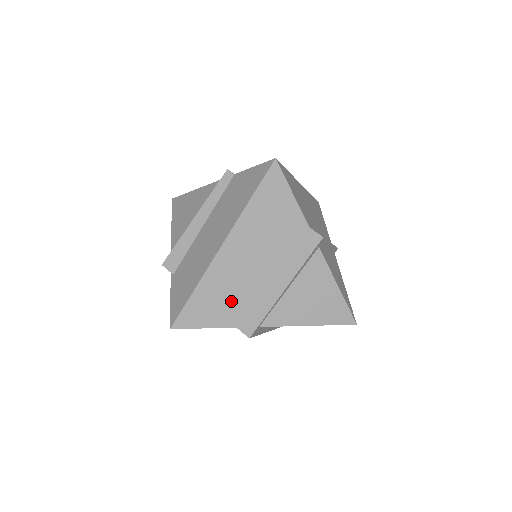
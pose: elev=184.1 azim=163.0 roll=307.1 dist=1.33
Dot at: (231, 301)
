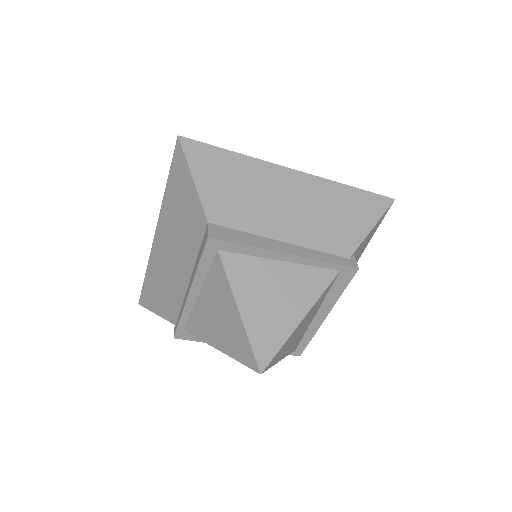
Dot at: (165, 292)
